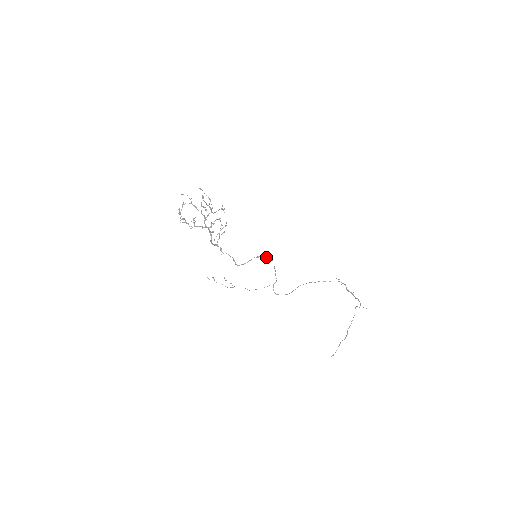
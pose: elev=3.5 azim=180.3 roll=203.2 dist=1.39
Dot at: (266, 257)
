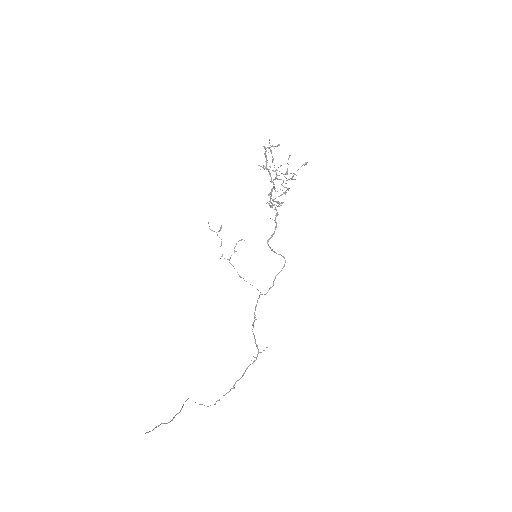
Dot at: occluded
